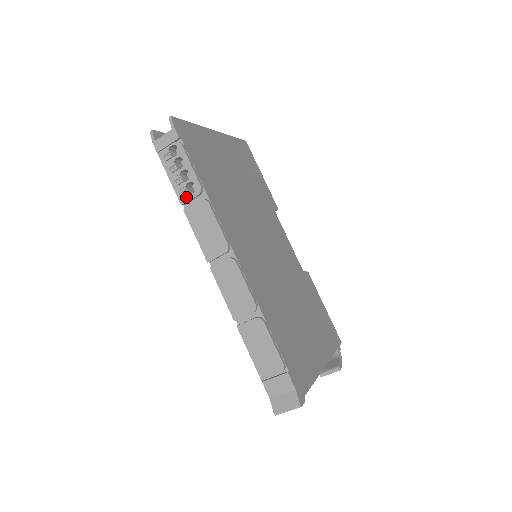
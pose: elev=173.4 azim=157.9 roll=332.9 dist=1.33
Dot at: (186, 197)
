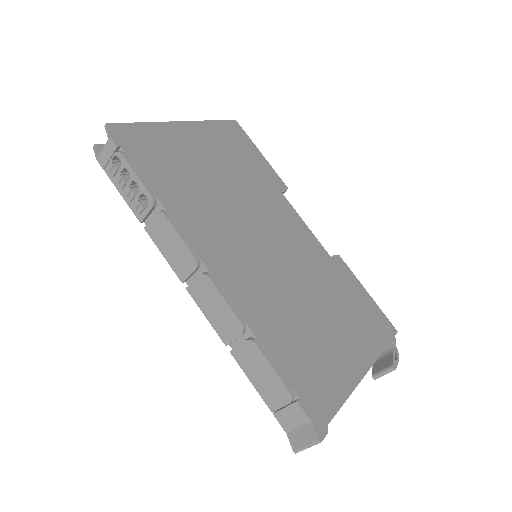
Dot at: (142, 213)
